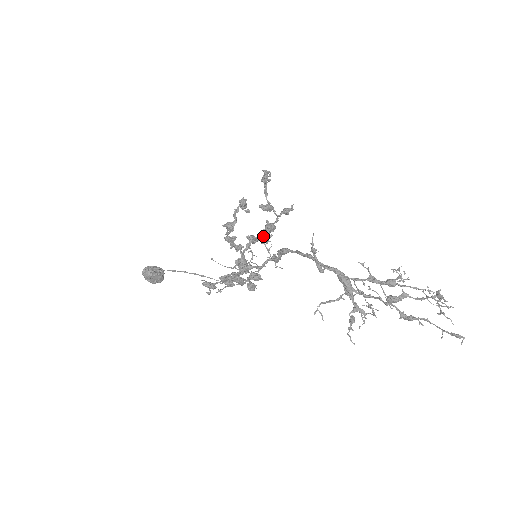
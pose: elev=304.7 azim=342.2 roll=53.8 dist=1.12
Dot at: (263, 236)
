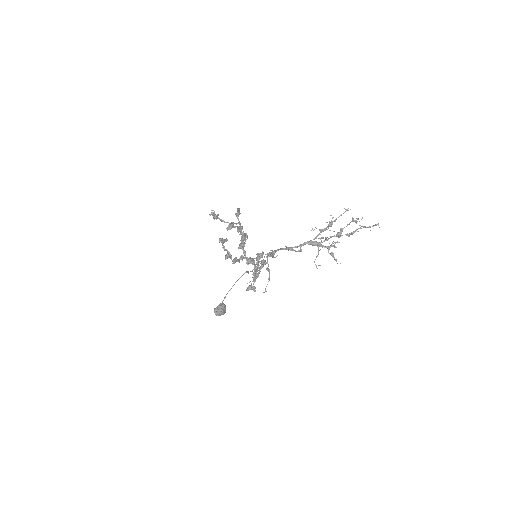
Dot at: (243, 238)
